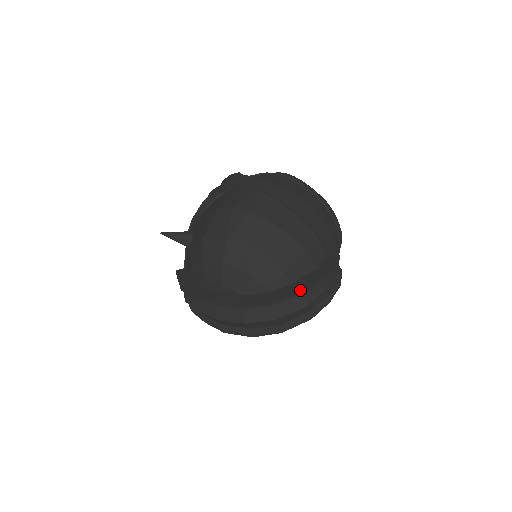
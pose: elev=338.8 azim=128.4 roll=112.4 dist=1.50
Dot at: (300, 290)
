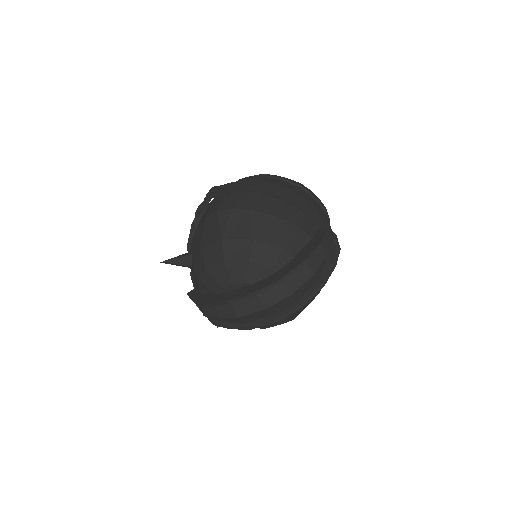
Dot at: (303, 259)
